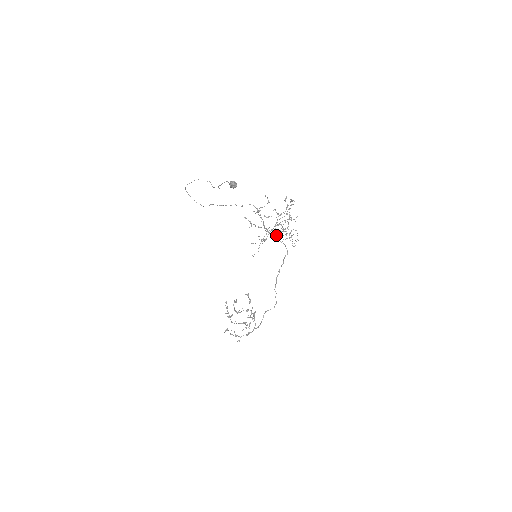
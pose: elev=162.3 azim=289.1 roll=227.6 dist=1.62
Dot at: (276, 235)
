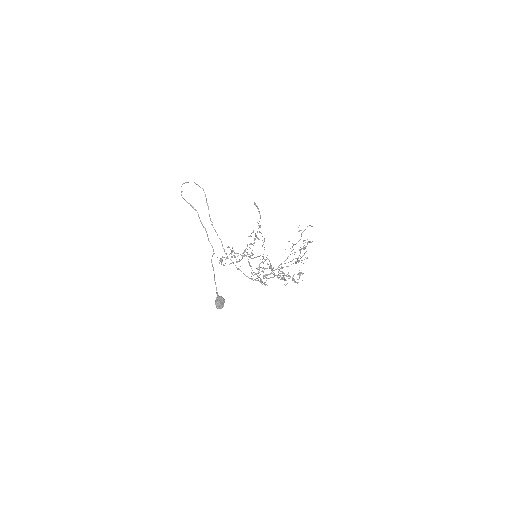
Dot at: occluded
